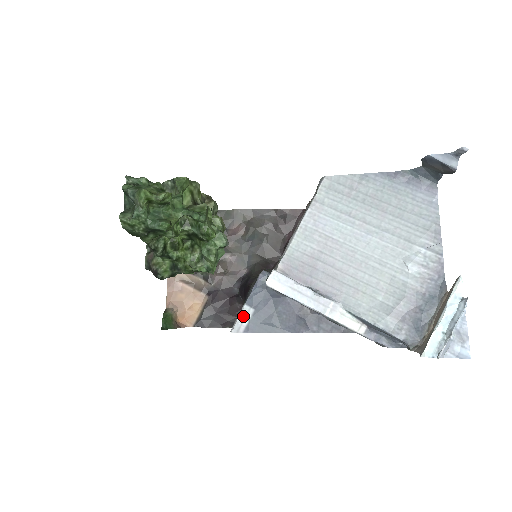
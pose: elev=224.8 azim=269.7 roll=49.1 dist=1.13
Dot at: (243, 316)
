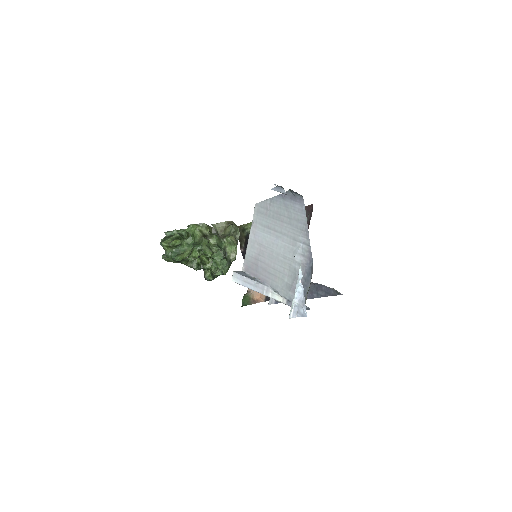
Dot at: occluded
